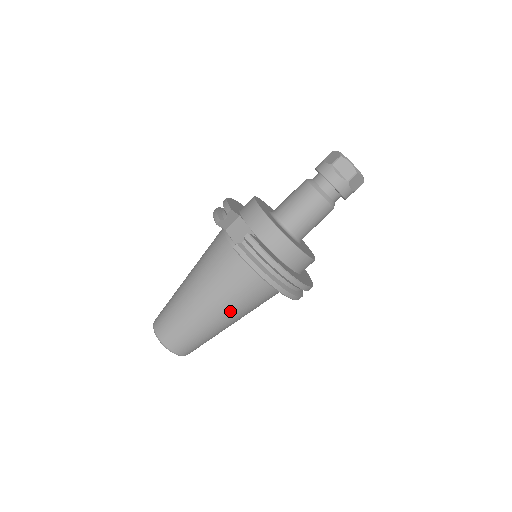
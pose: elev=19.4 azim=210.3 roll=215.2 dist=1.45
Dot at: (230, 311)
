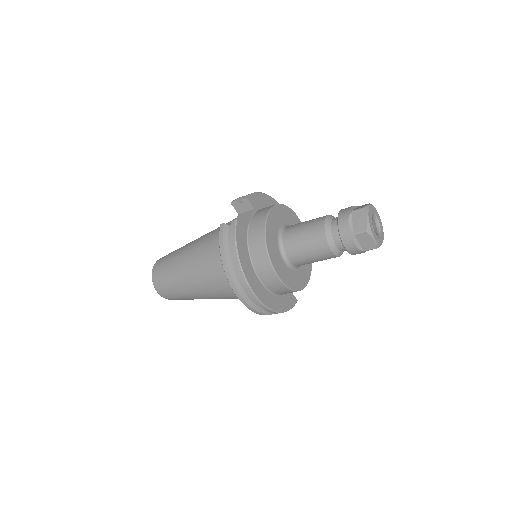
Dot at: (201, 281)
